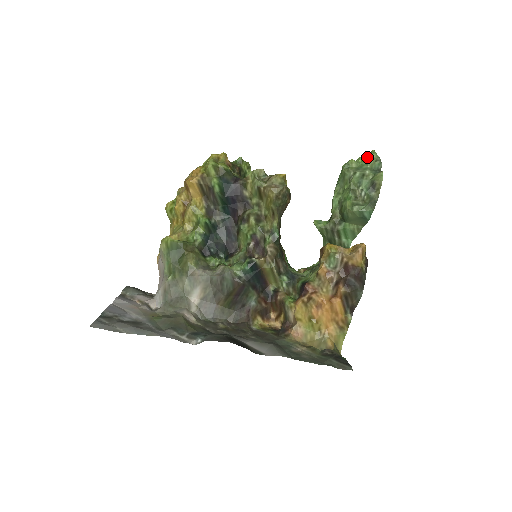
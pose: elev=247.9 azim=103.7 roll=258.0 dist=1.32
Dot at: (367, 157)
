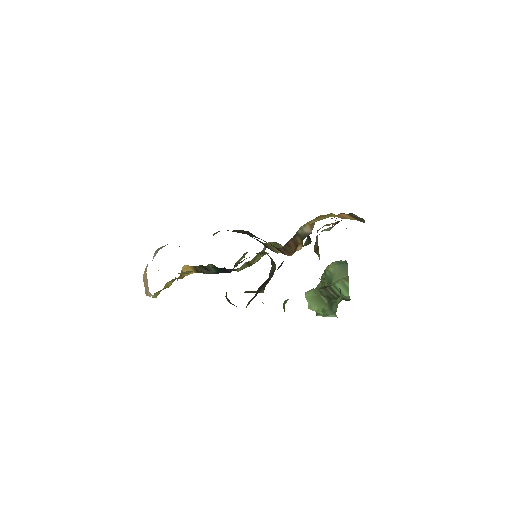
Dot at: occluded
